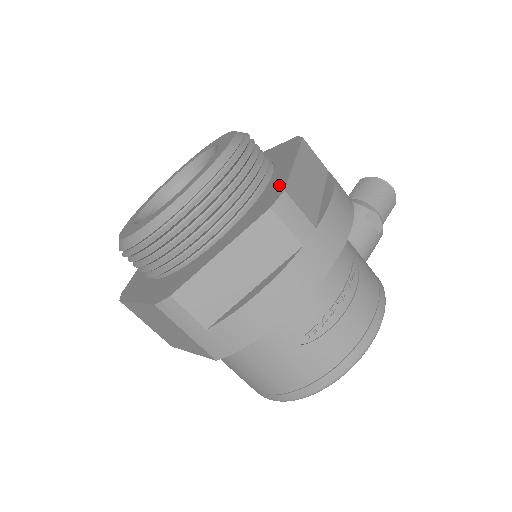
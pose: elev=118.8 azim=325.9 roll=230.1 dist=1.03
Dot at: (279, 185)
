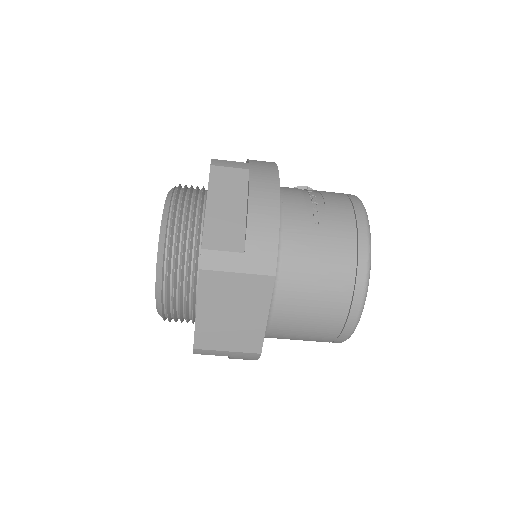
Dot at: occluded
